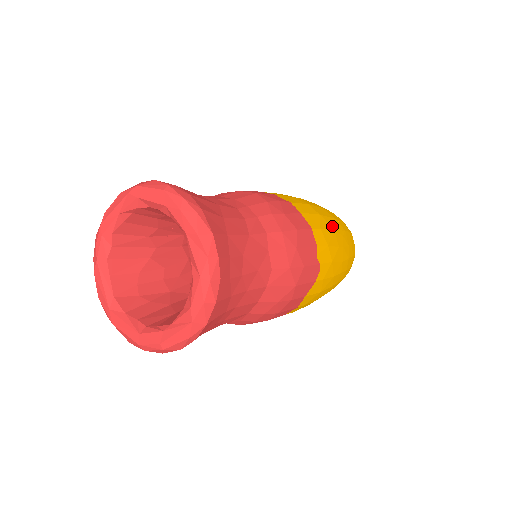
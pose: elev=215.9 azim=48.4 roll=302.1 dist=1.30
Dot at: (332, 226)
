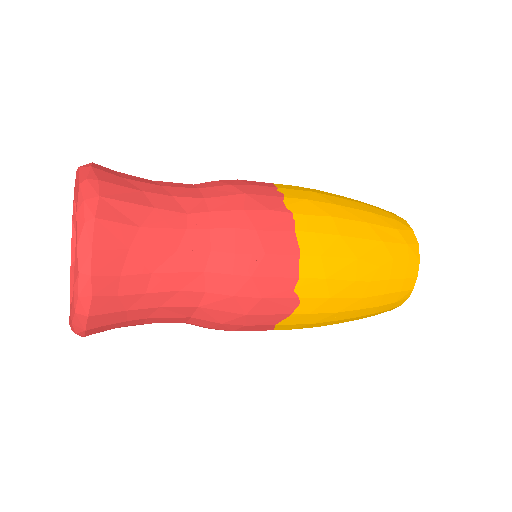
Dot at: (357, 253)
